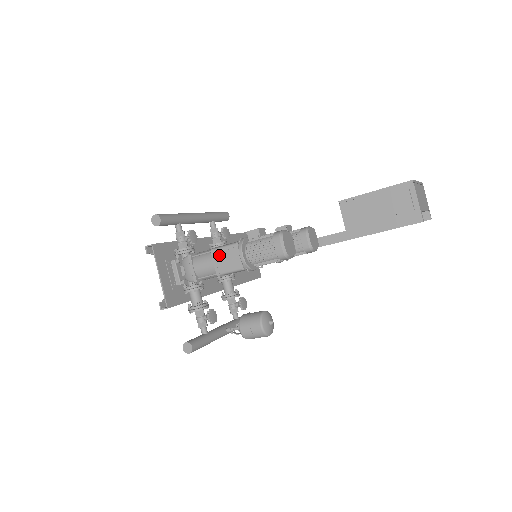
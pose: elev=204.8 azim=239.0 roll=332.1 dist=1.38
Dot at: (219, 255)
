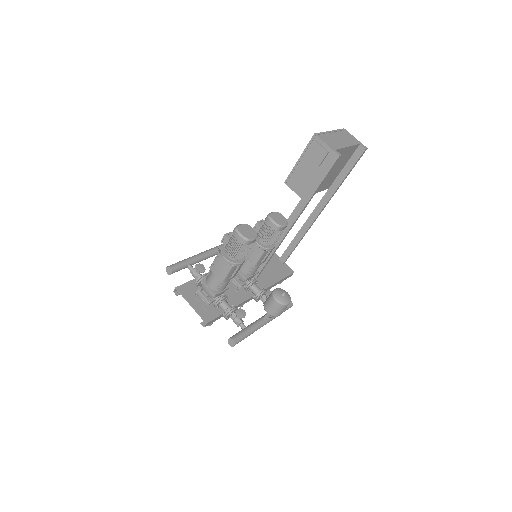
Dot at: (215, 268)
